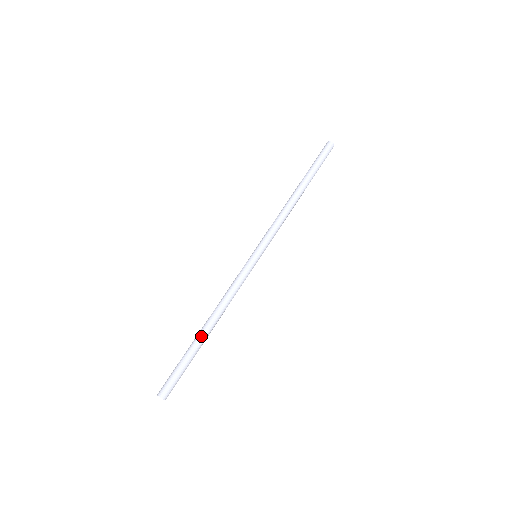
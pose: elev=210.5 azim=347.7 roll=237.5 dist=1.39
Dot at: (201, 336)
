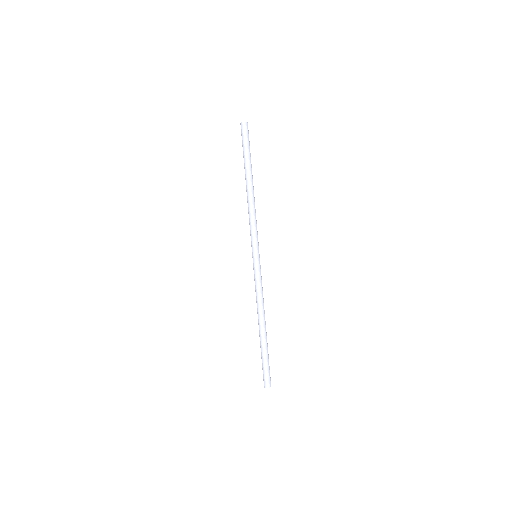
Dot at: (262, 336)
